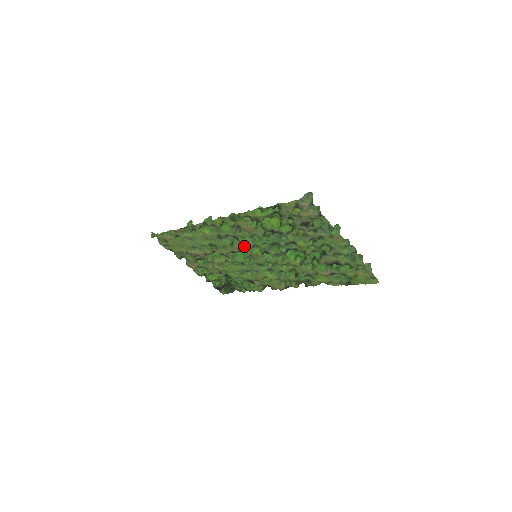
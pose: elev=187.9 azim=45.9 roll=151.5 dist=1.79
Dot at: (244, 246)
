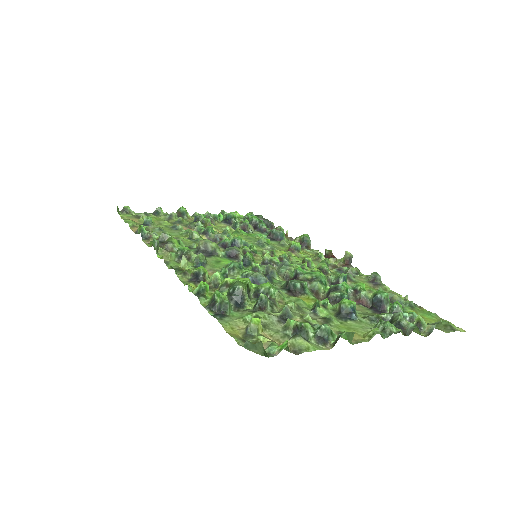
Dot at: occluded
